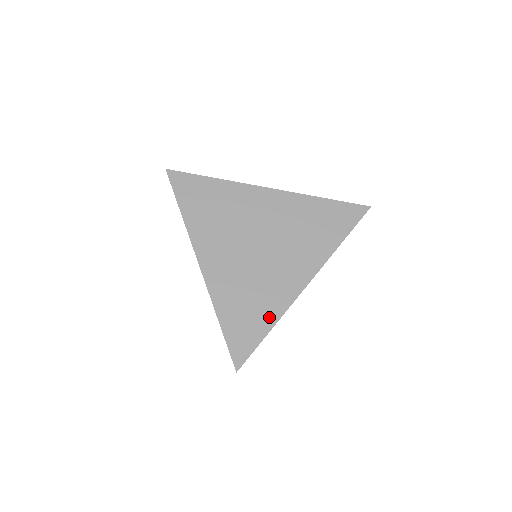
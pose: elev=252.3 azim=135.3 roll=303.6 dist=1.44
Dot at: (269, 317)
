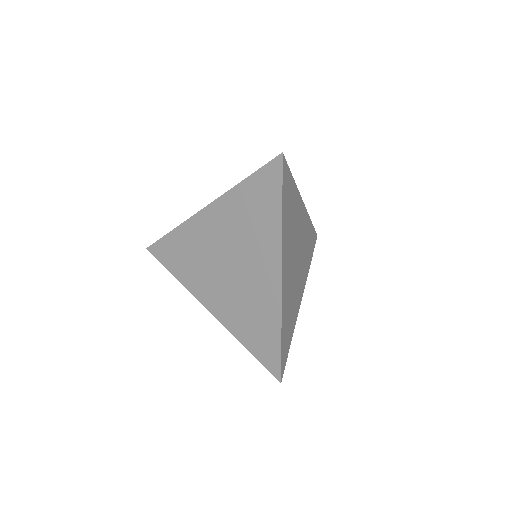
Dot at: (293, 328)
